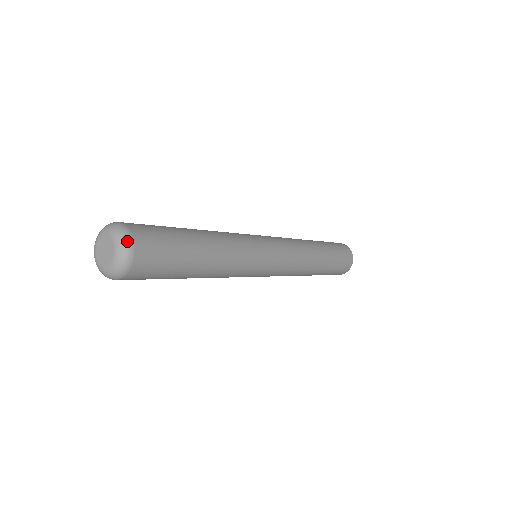
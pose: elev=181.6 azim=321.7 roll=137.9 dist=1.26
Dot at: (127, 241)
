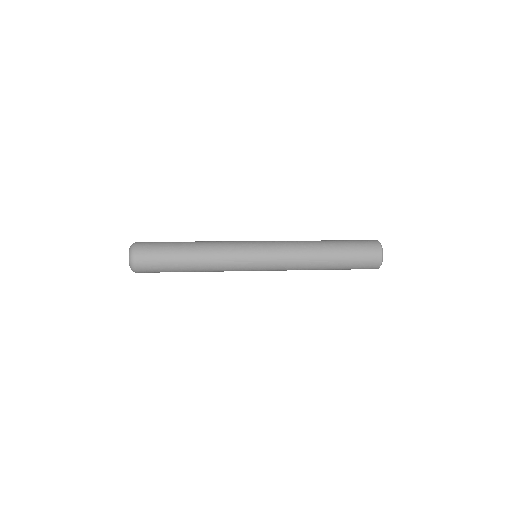
Dot at: (132, 248)
